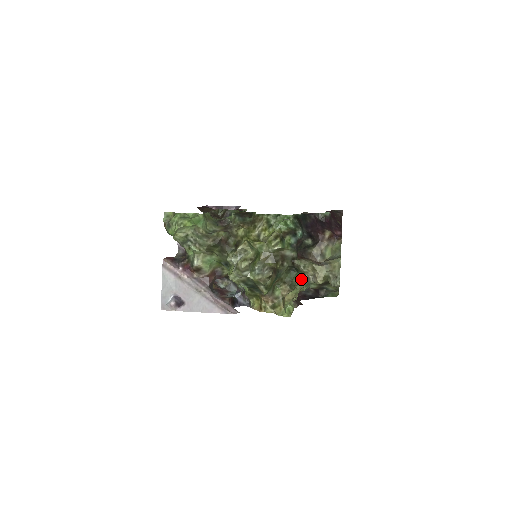
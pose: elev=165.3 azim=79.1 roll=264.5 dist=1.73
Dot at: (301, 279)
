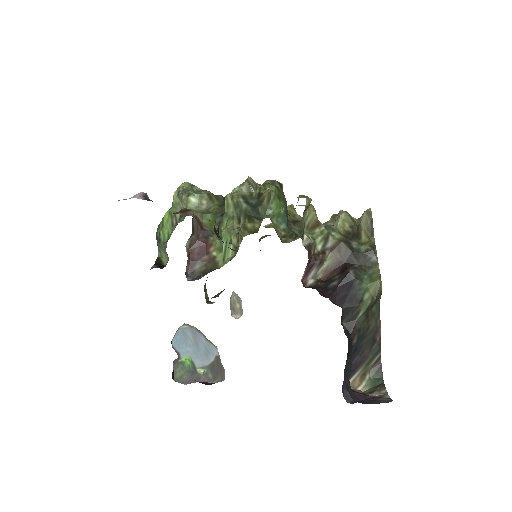
Dot at: occluded
